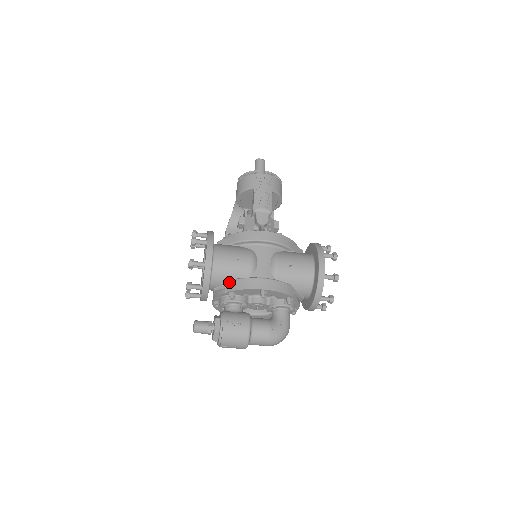
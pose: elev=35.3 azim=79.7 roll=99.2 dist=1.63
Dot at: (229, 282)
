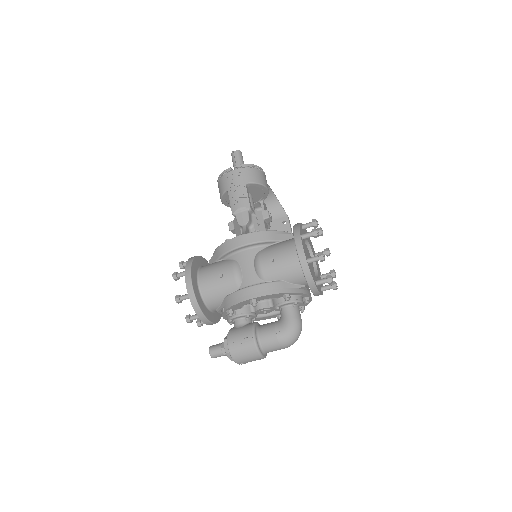
Dot at: (223, 301)
